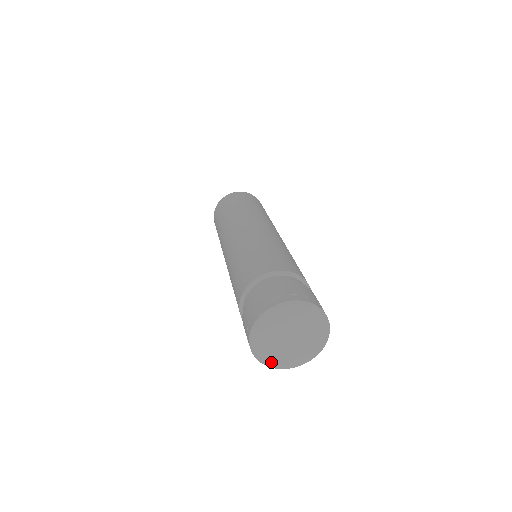
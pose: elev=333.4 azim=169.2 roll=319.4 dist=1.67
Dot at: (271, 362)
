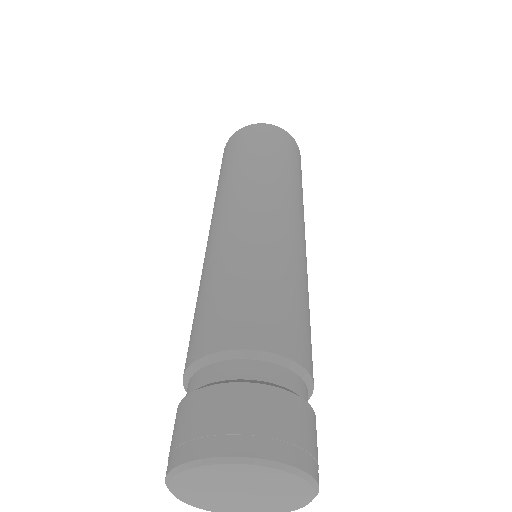
Dot at: (201, 505)
